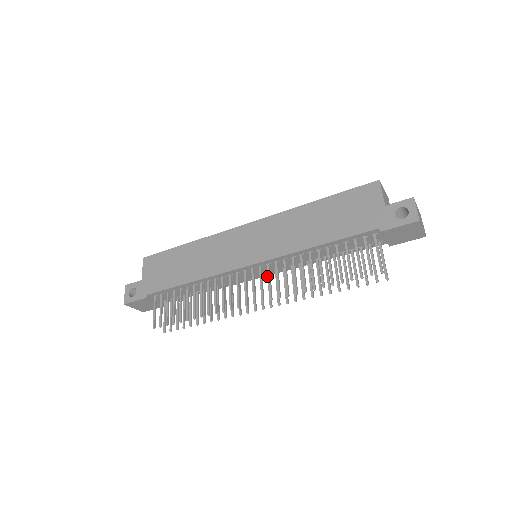
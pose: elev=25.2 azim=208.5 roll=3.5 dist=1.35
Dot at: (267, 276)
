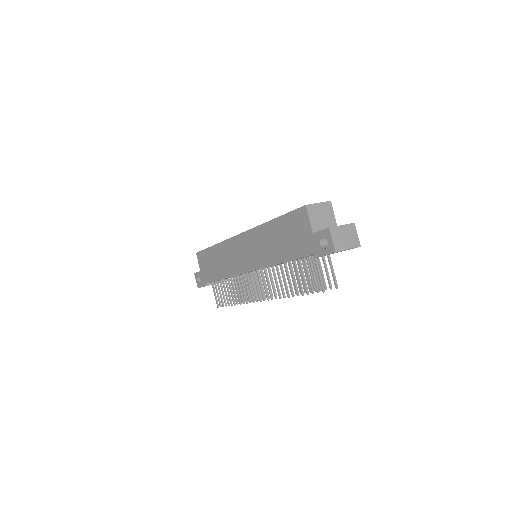
Dot at: occluded
